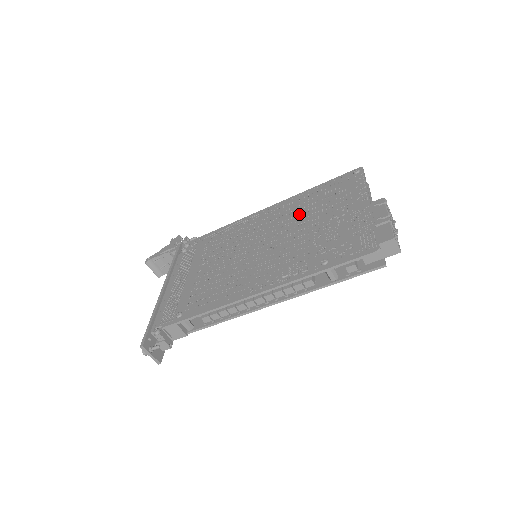
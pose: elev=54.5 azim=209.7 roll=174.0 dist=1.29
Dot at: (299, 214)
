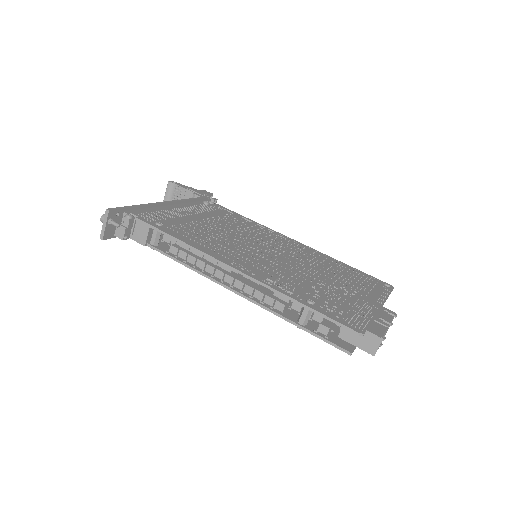
Dot at: (318, 264)
